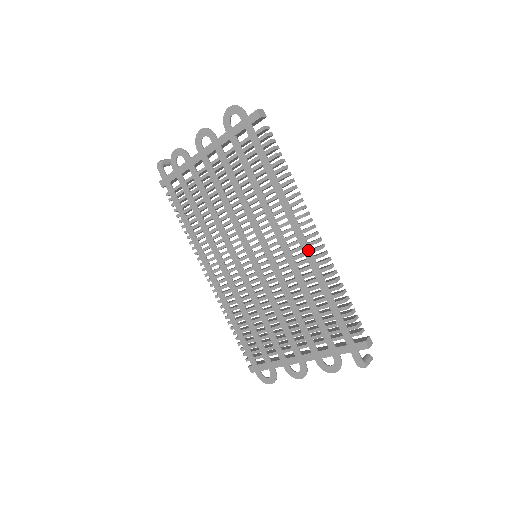
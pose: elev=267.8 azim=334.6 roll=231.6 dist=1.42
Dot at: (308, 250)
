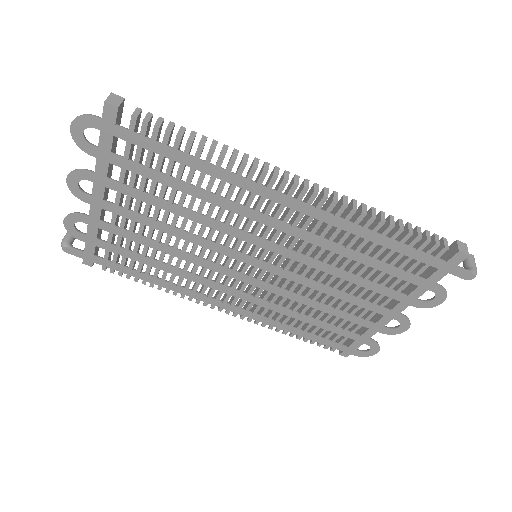
Dot at: (312, 210)
